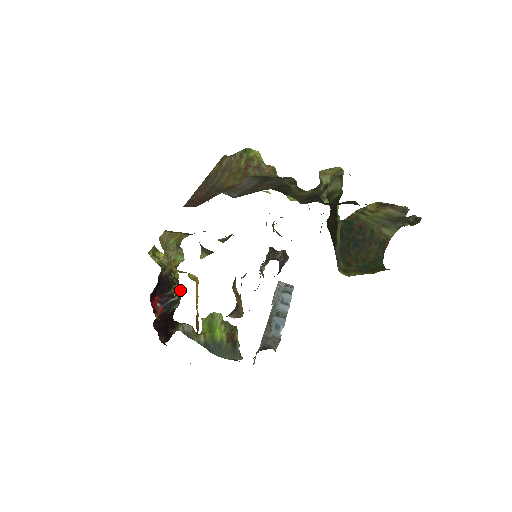
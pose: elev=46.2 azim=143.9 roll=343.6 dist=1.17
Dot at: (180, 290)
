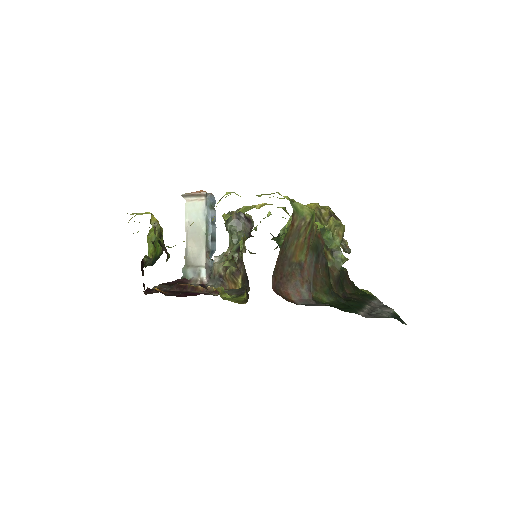
Dot at: (169, 254)
